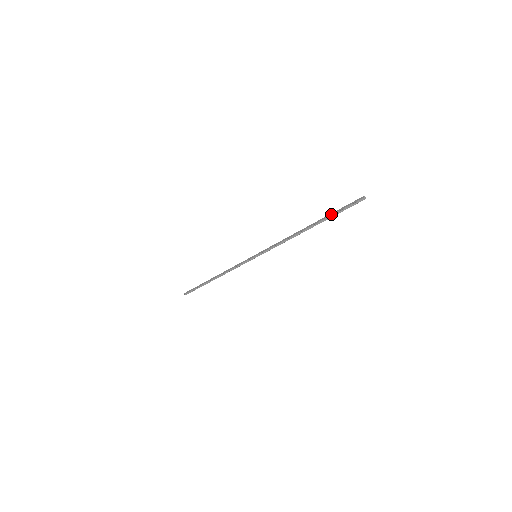
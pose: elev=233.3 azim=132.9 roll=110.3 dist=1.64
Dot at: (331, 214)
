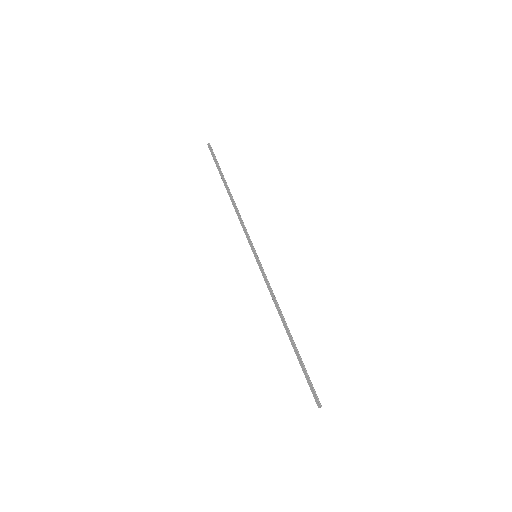
Dot at: (300, 365)
